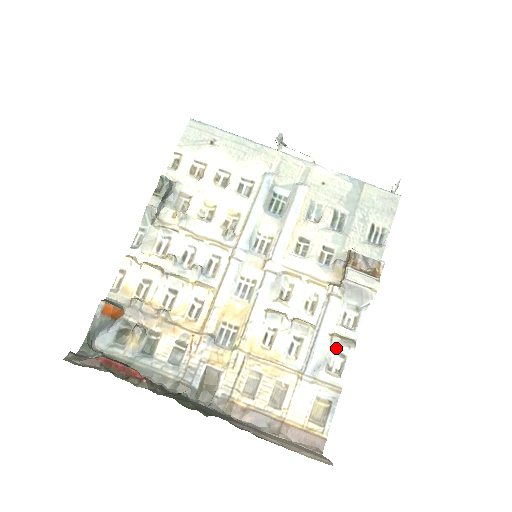
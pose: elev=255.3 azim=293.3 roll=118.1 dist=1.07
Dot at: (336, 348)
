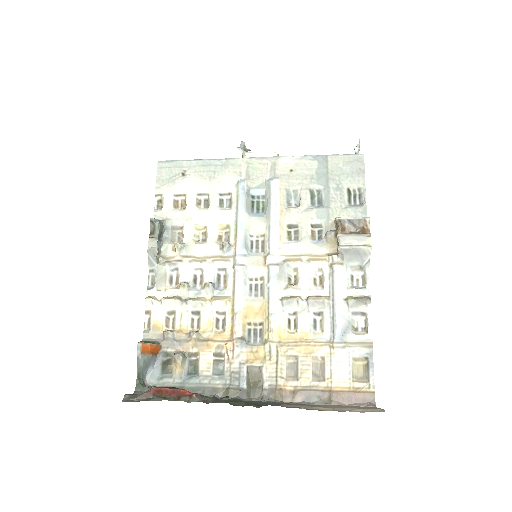
Dot at: (354, 309)
